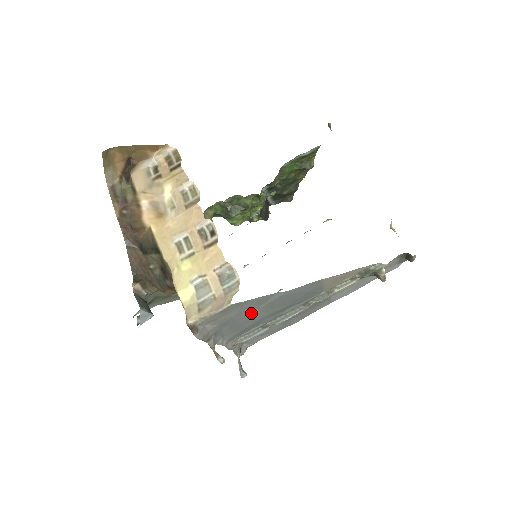
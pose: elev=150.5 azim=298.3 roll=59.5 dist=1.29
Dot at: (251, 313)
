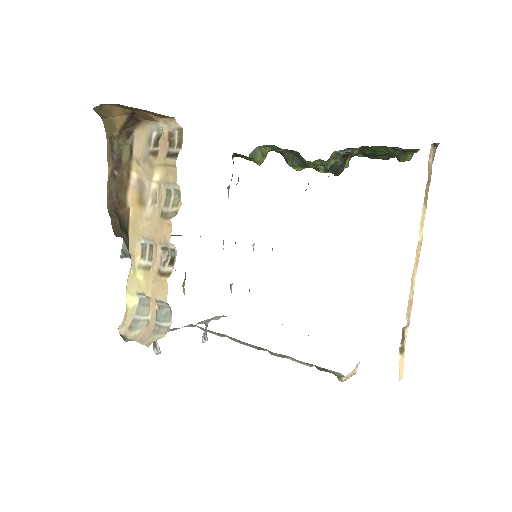
Dot at: occluded
